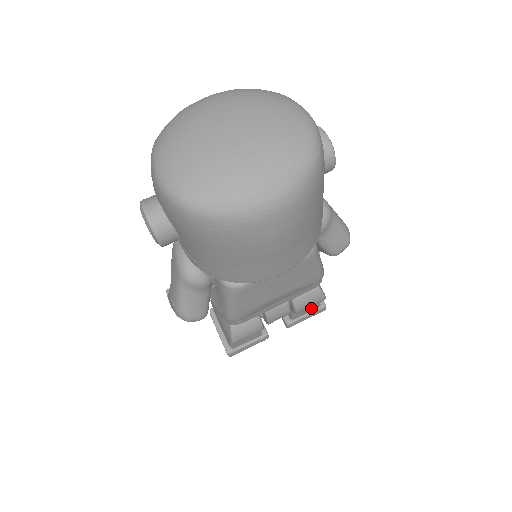
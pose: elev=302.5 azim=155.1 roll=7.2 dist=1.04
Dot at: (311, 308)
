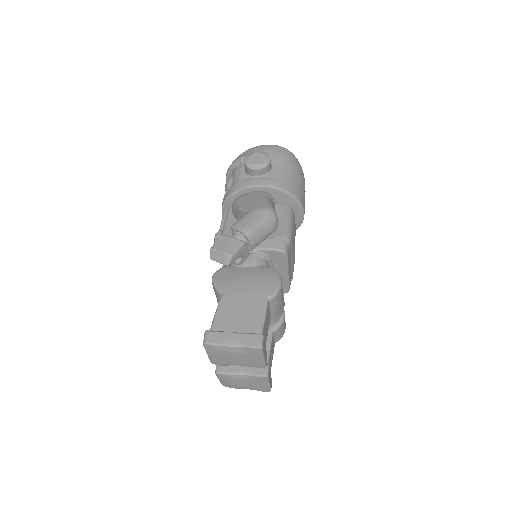
Dot at: (270, 364)
